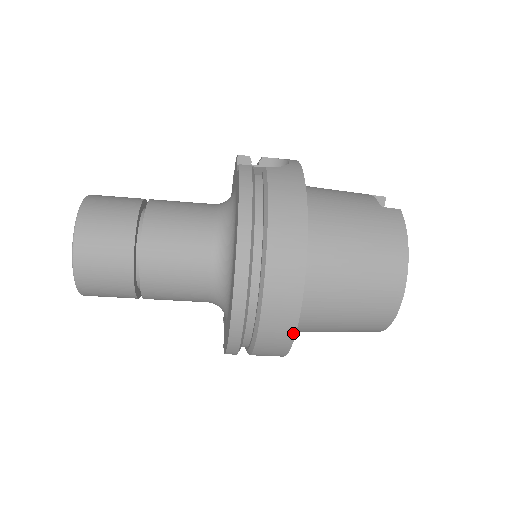
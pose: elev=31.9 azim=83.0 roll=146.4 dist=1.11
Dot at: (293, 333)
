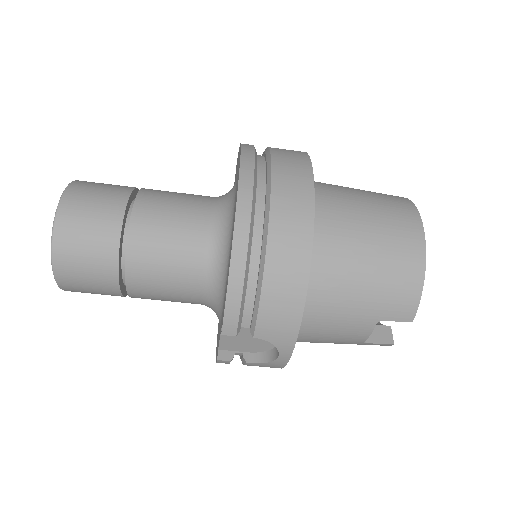
Dot at: (311, 210)
